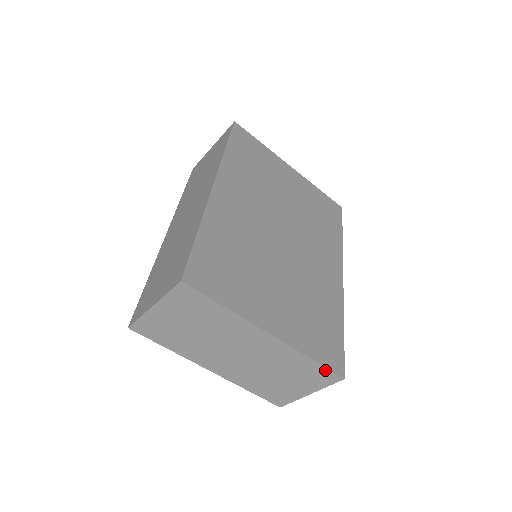
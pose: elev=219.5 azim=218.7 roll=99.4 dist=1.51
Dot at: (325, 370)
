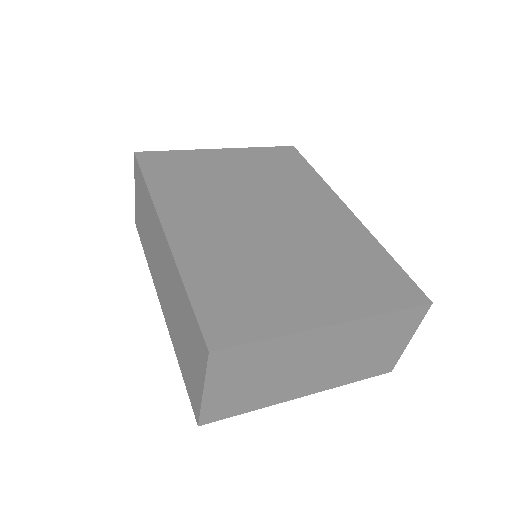
Dot at: (409, 311)
